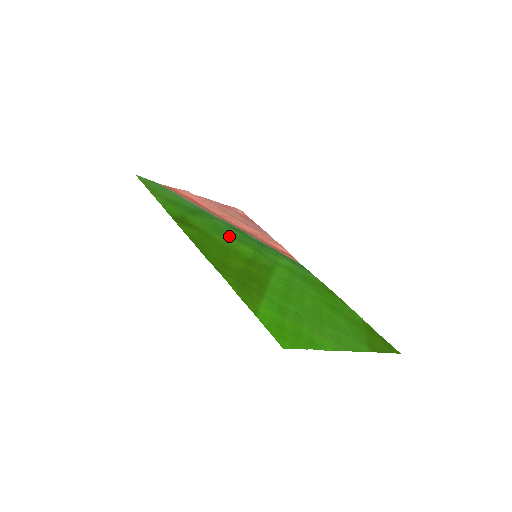
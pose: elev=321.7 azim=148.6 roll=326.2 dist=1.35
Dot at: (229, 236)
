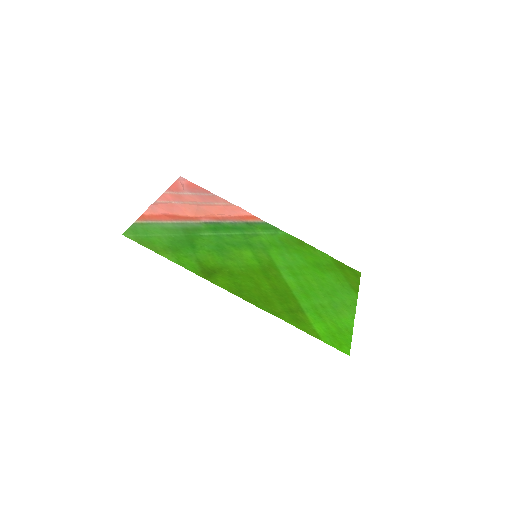
Dot at: (229, 249)
